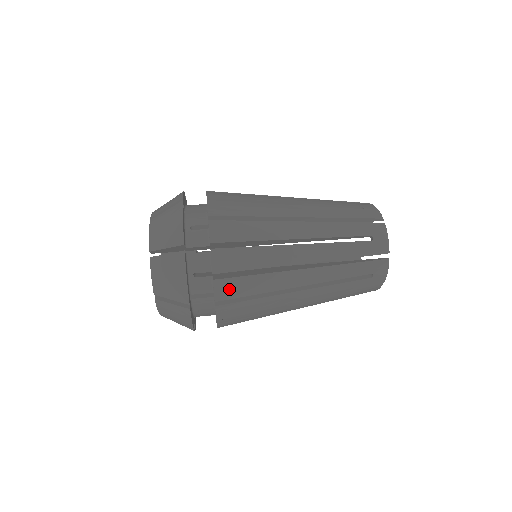
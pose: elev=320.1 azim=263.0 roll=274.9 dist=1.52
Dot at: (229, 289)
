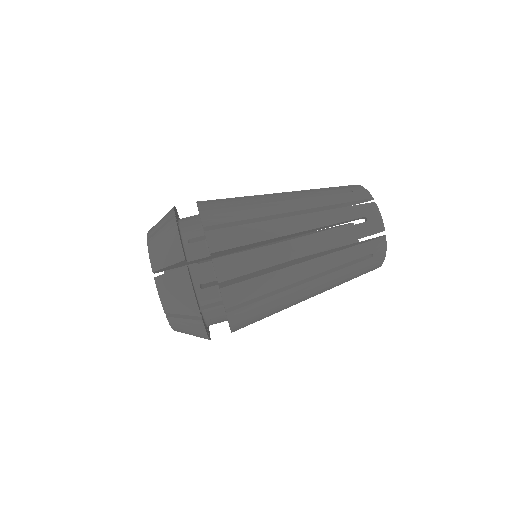
Dot at: (237, 294)
